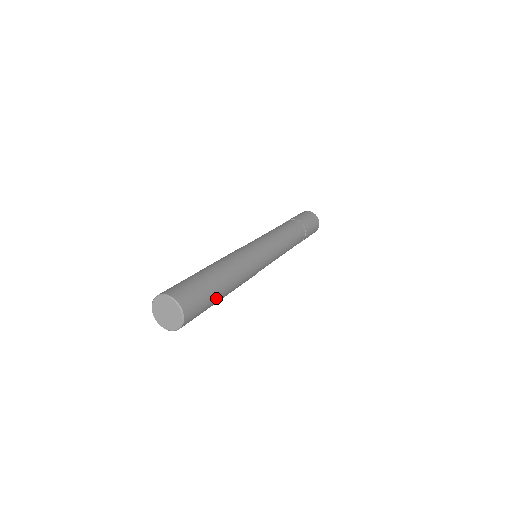
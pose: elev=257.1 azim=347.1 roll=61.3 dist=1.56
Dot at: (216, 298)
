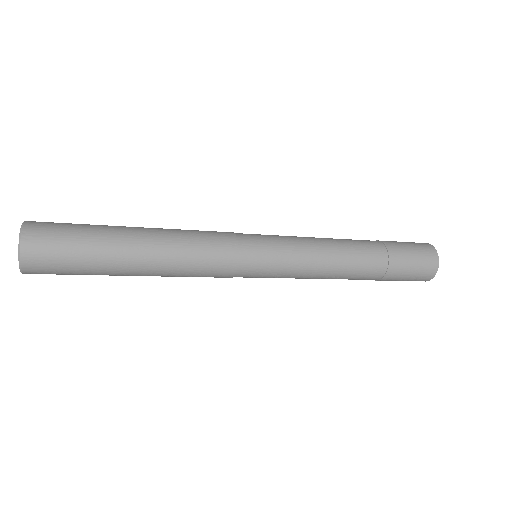
Dot at: (106, 252)
